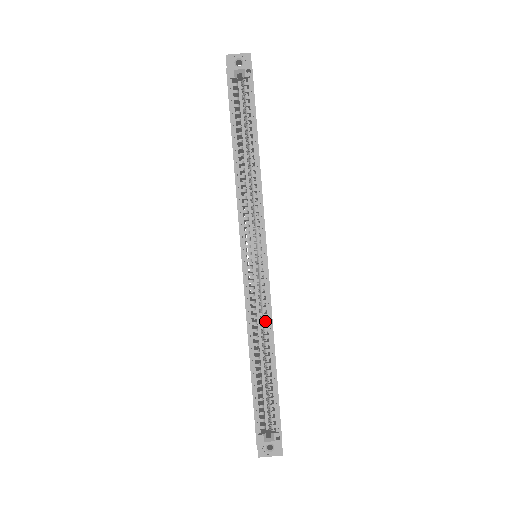
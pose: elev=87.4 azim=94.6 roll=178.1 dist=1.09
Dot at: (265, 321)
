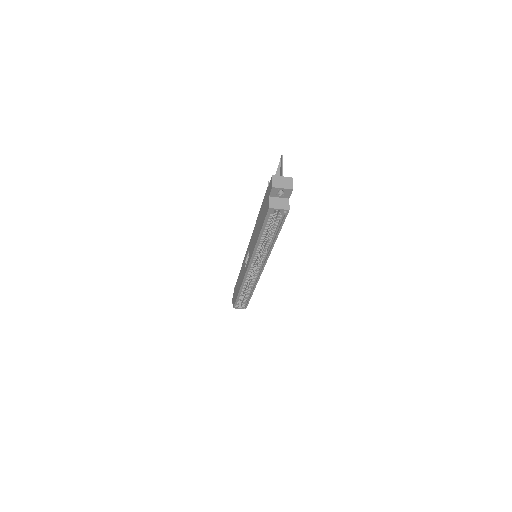
Dot at: (252, 284)
